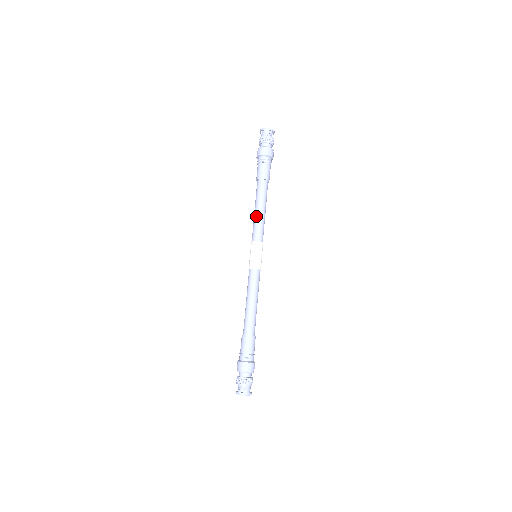
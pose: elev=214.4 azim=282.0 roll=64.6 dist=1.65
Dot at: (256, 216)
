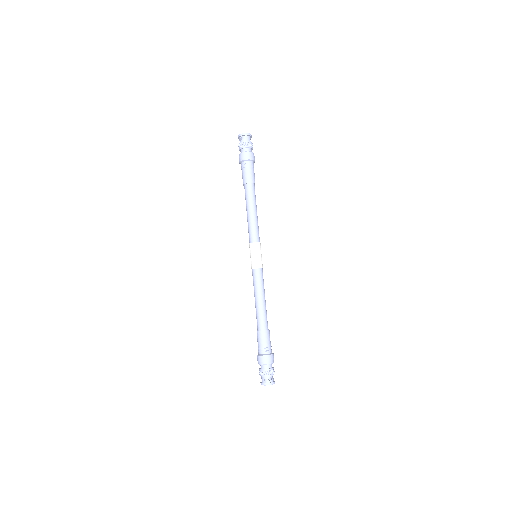
Dot at: (255, 218)
